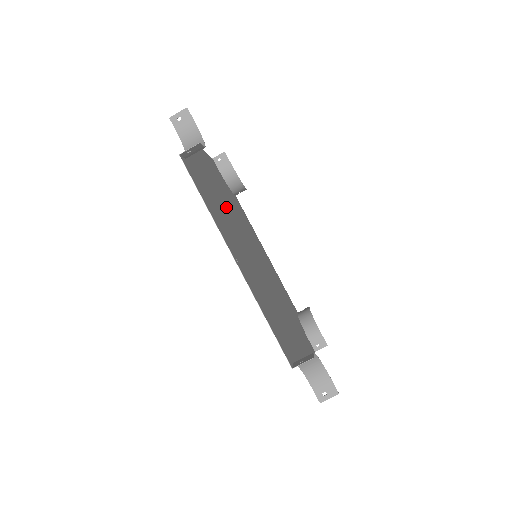
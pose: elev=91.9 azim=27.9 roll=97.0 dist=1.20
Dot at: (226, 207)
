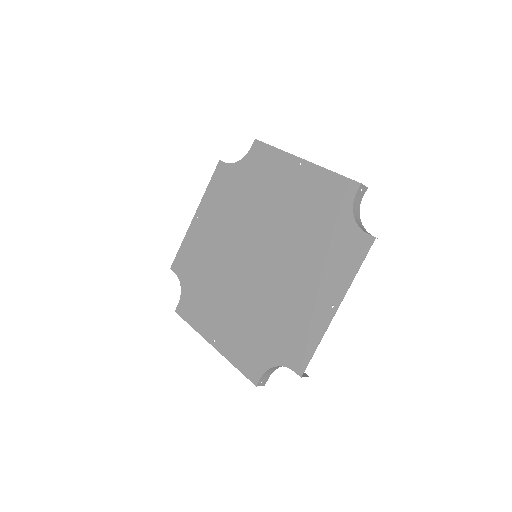
Dot at: (237, 221)
